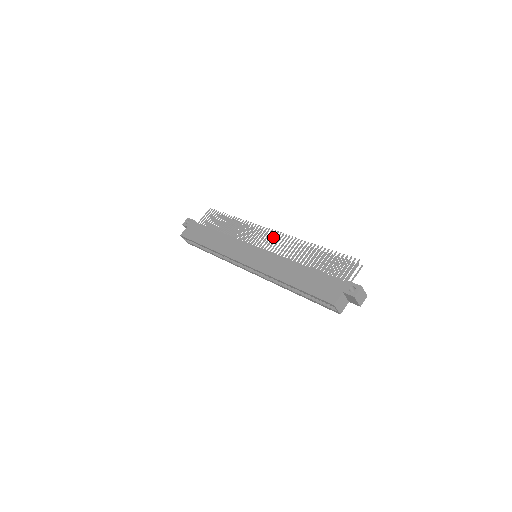
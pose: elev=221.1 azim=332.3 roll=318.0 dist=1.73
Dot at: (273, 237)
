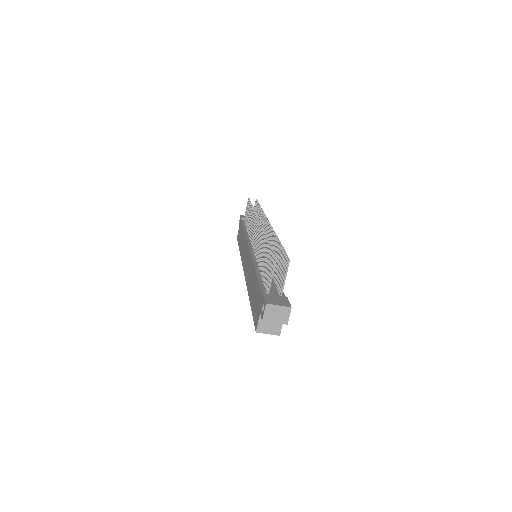
Dot at: (256, 230)
